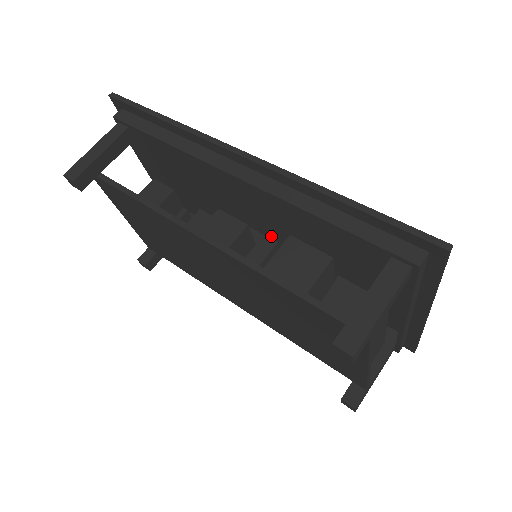
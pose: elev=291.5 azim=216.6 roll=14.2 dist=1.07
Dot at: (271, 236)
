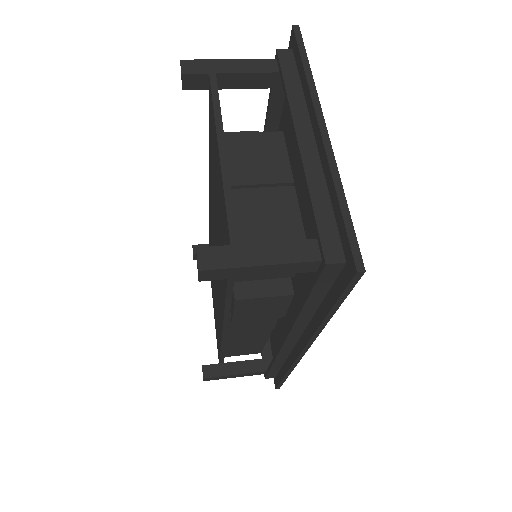
Dot at: occluded
